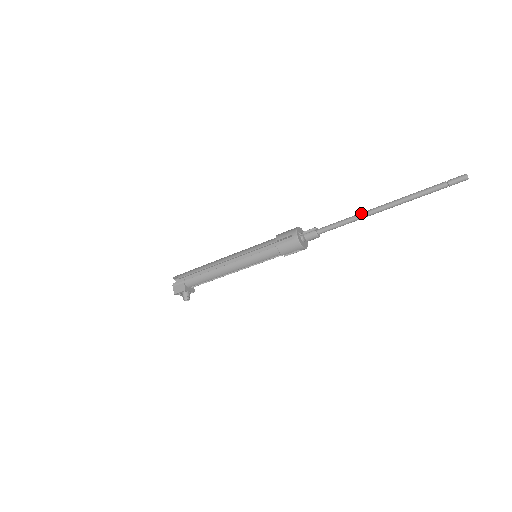
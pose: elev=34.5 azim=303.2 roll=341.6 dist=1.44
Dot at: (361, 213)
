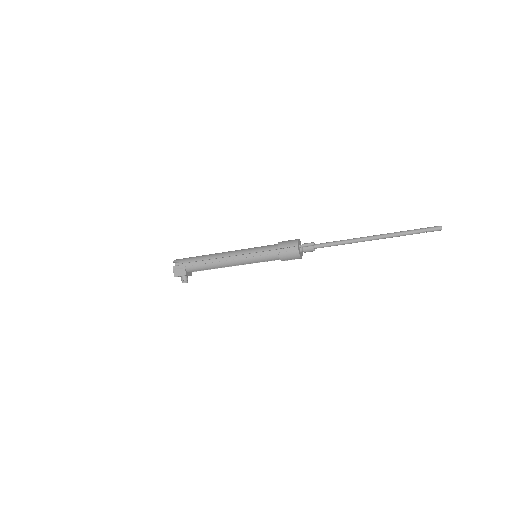
Dot at: (354, 239)
